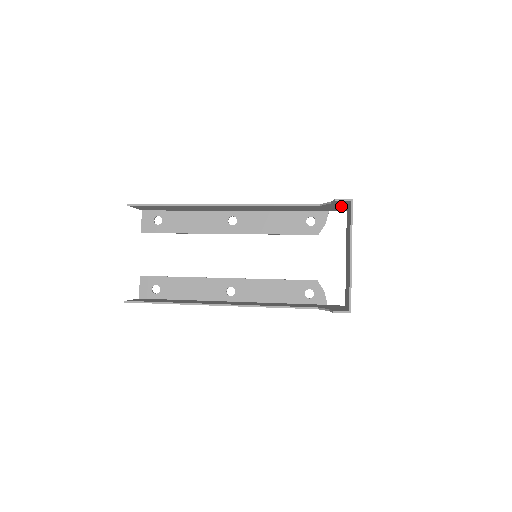
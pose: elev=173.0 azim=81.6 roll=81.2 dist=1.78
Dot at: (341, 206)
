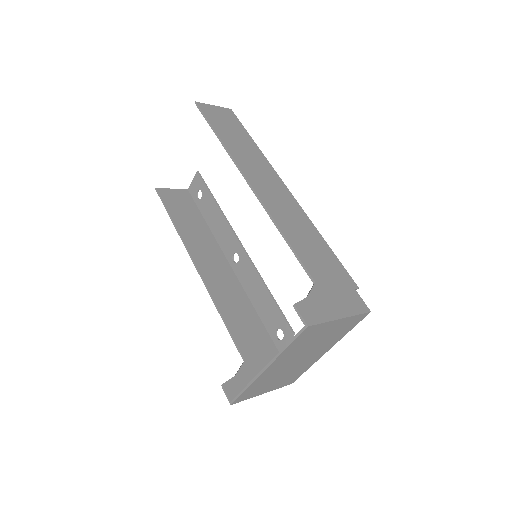
Dot at: (334, 308)
